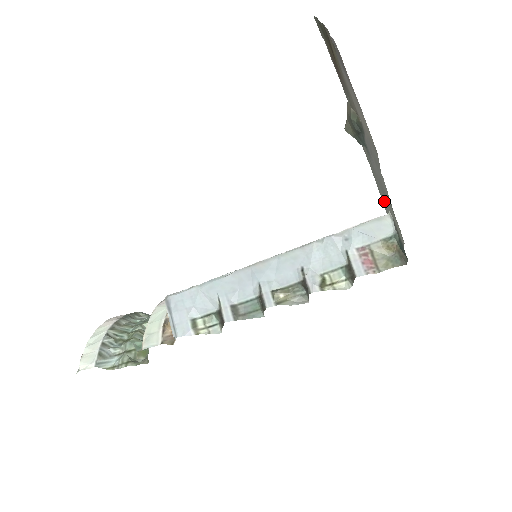
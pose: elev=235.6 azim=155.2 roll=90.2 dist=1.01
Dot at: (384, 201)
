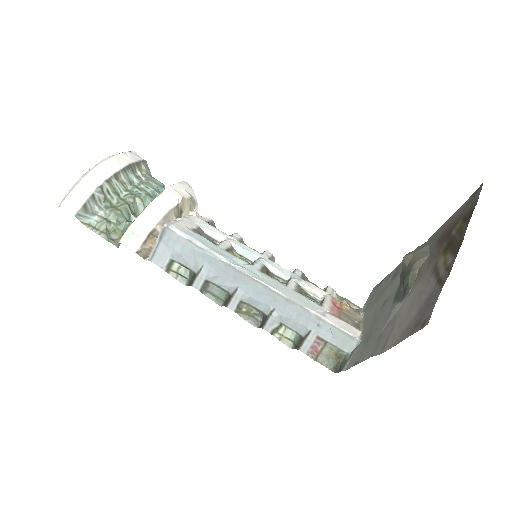
Dot at: (373, 310)
